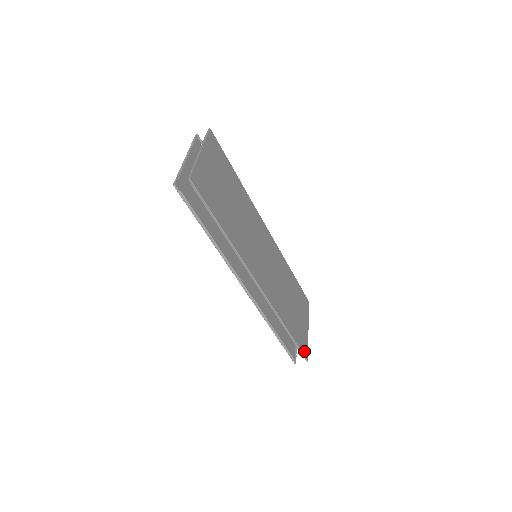
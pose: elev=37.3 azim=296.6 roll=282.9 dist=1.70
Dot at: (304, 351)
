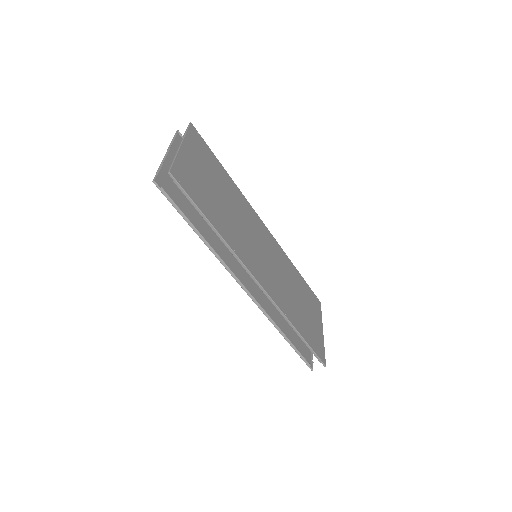
Dot at: (320, 356)
